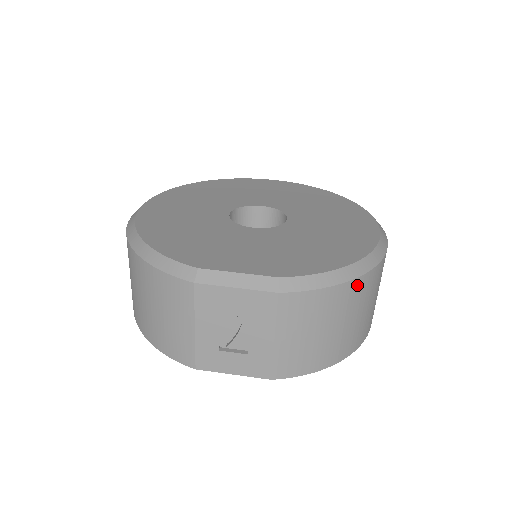
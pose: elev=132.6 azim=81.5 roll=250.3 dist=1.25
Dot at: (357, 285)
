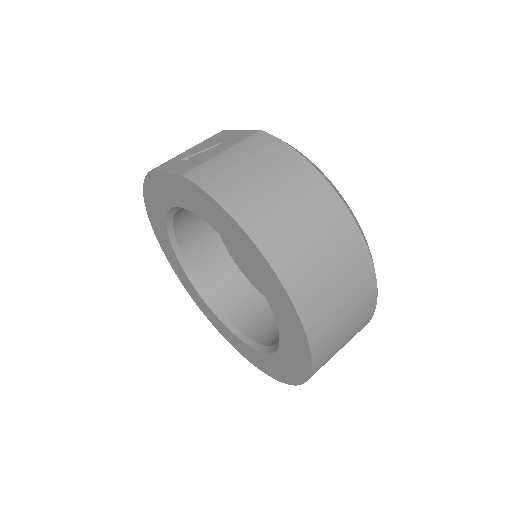
Dot at: (314, 178)
